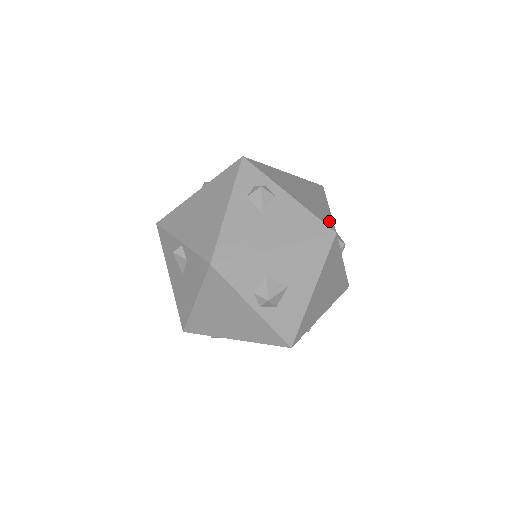
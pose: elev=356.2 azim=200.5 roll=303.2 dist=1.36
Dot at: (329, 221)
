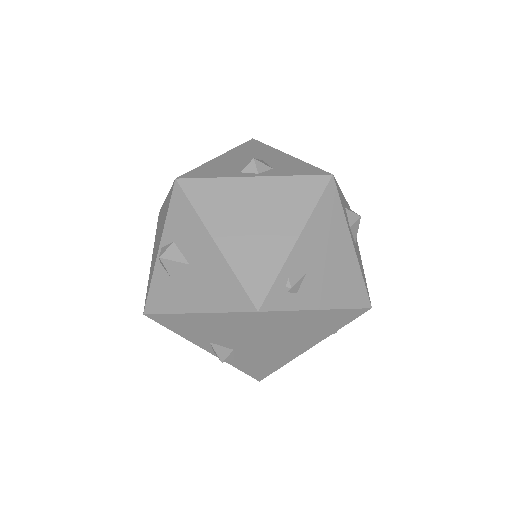
Dot at: occluded
